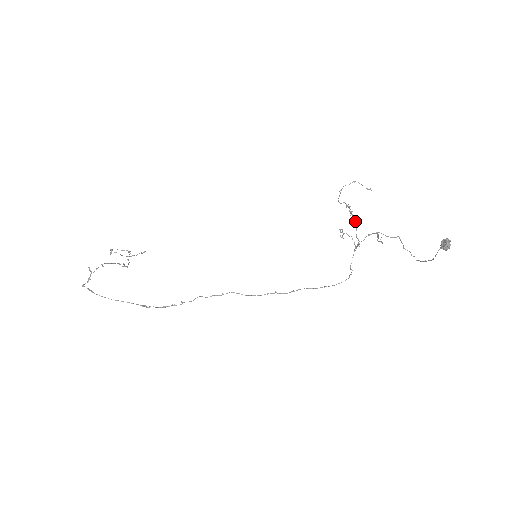
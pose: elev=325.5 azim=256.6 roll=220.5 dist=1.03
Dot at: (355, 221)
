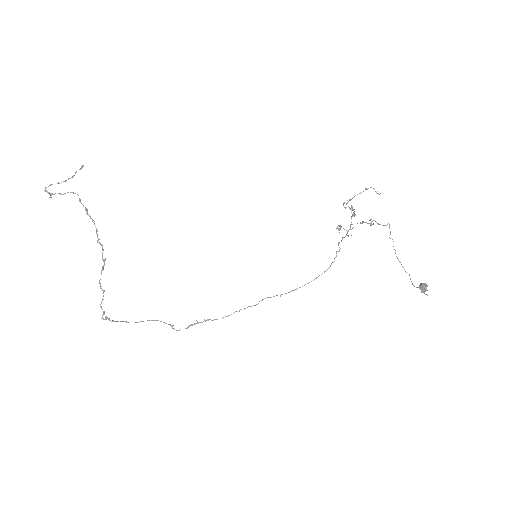
Dot at: (354, 212)
